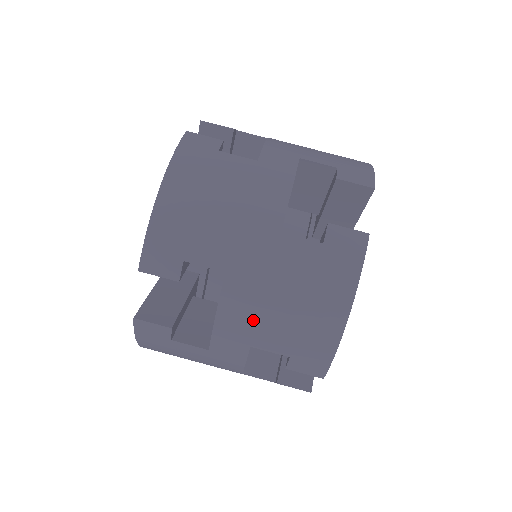
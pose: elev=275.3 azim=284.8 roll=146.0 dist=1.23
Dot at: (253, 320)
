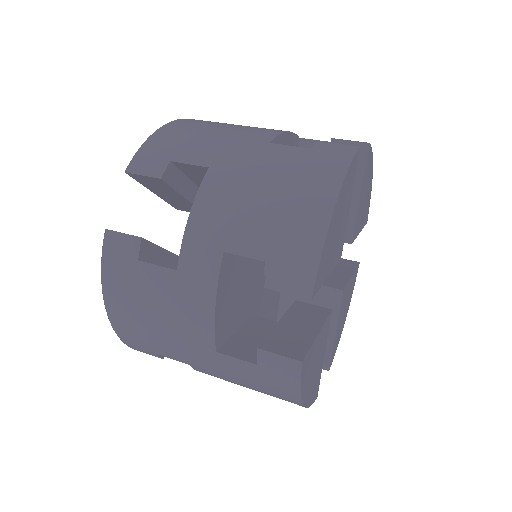
Dot at: (230, 212)
